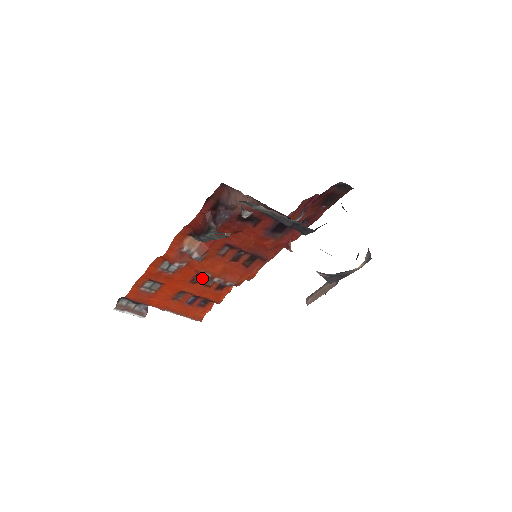
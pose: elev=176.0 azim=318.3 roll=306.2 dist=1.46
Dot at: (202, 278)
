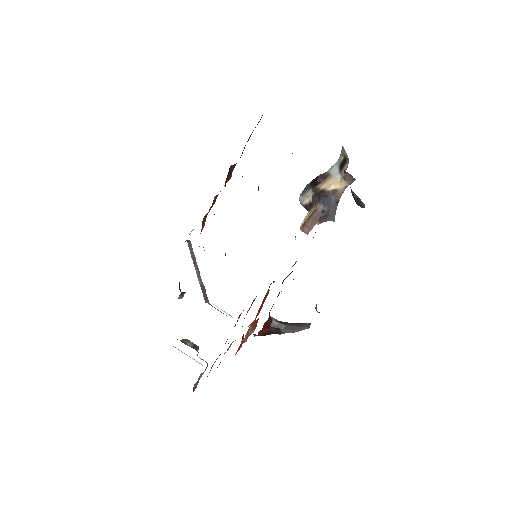
Dot at: occluded
